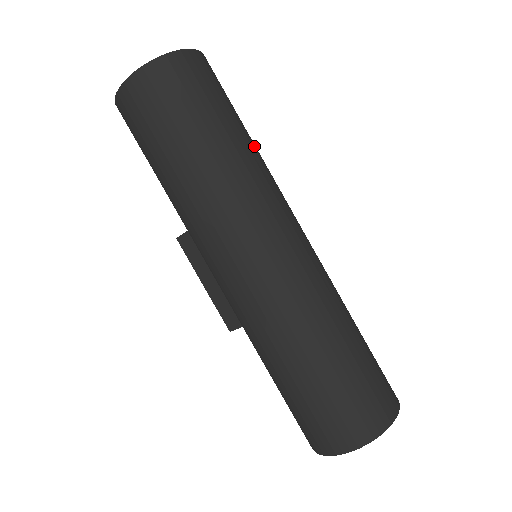
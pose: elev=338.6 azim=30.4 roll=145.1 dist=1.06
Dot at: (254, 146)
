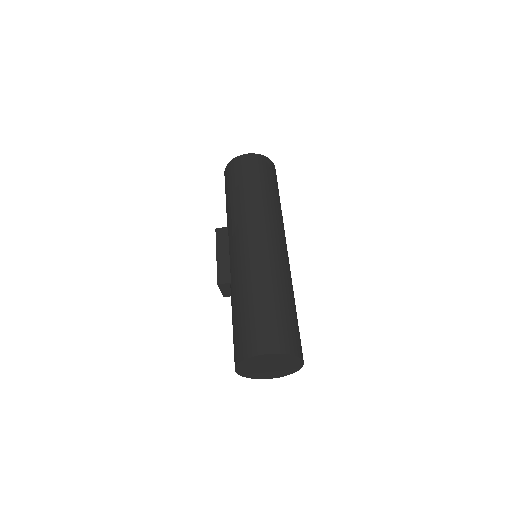
Dot at: occluded
